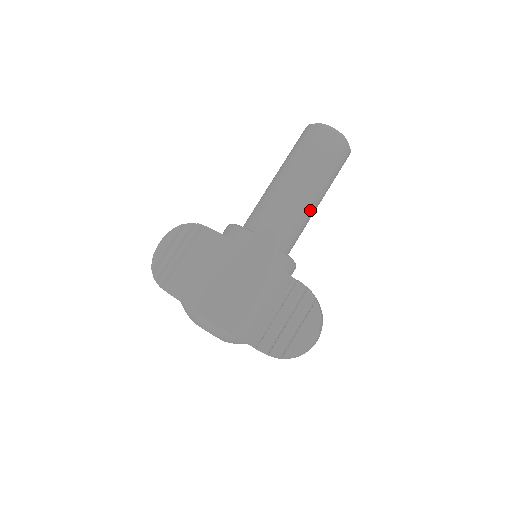
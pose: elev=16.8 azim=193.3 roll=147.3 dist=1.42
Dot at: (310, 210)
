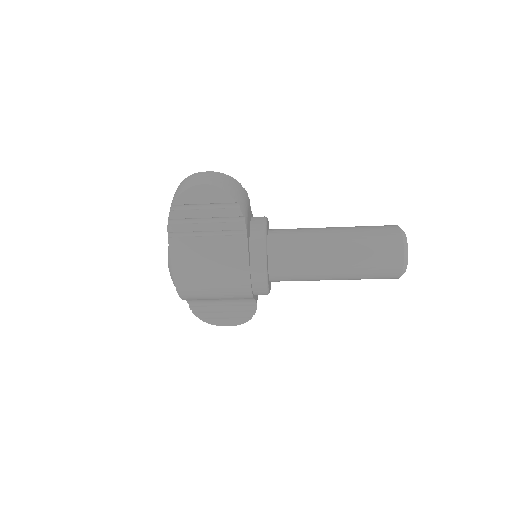
Dot at: occluded
